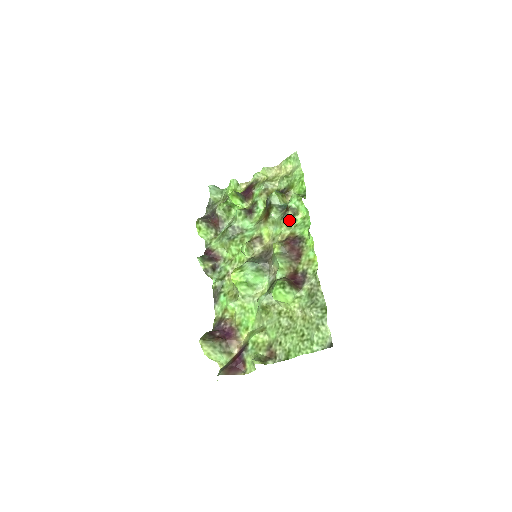
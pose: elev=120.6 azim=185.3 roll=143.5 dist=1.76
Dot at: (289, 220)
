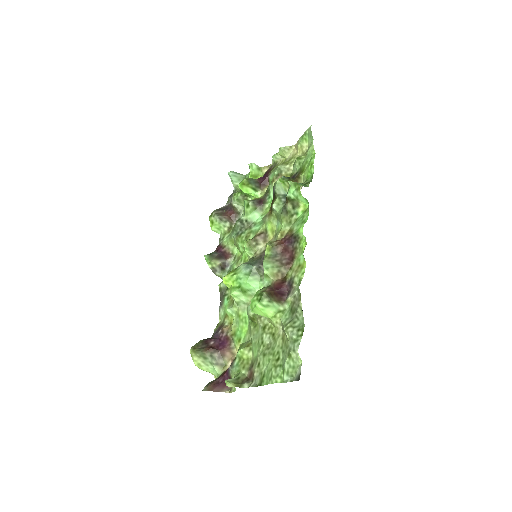
Dot at: (289, 214)
